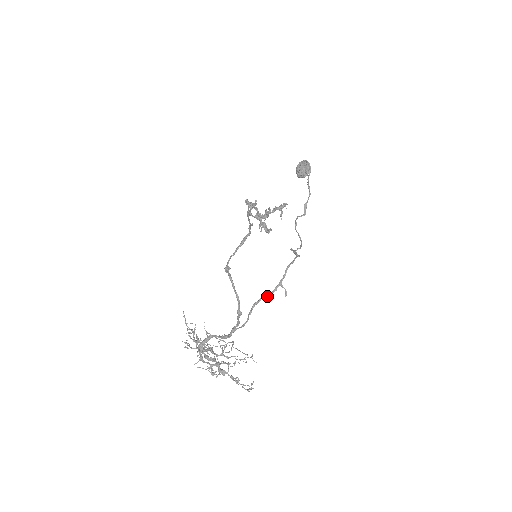
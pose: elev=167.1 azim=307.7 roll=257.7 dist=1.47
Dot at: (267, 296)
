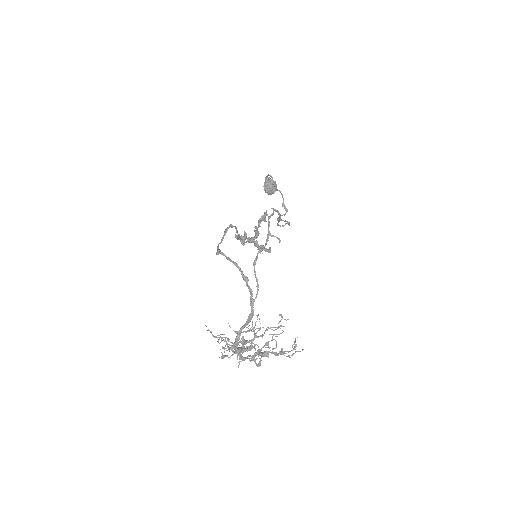
Dot at: (262, 249)
